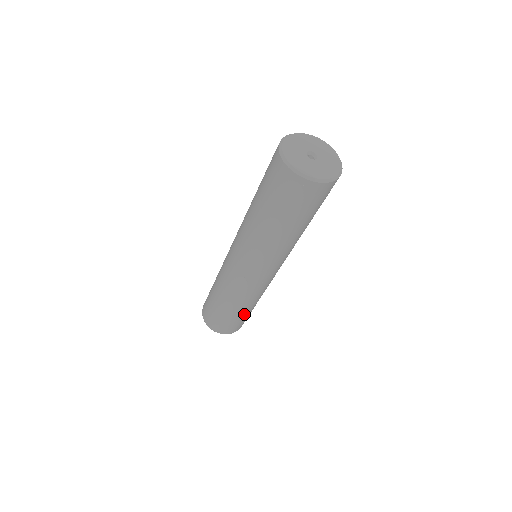
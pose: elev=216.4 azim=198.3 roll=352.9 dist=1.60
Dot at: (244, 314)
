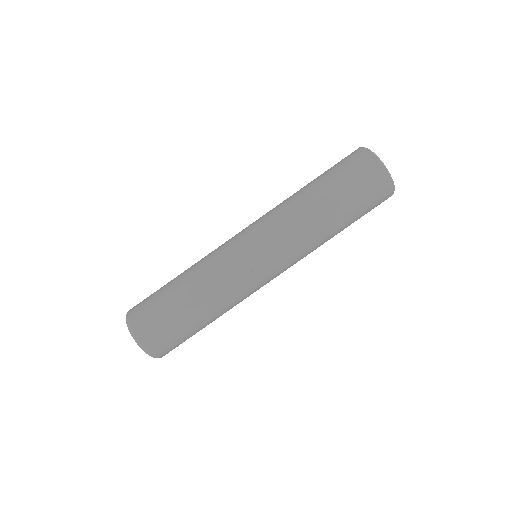
Dot at: (192, 319)
